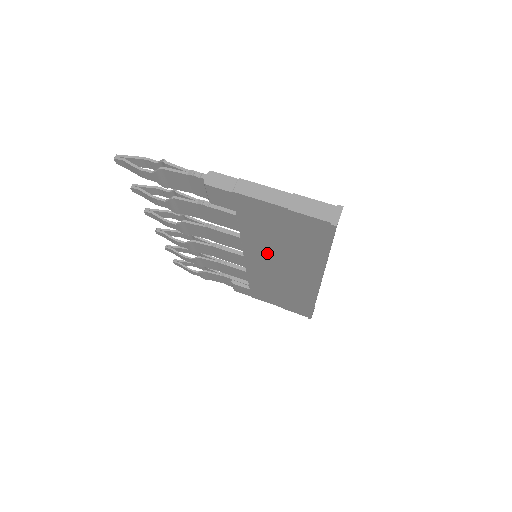
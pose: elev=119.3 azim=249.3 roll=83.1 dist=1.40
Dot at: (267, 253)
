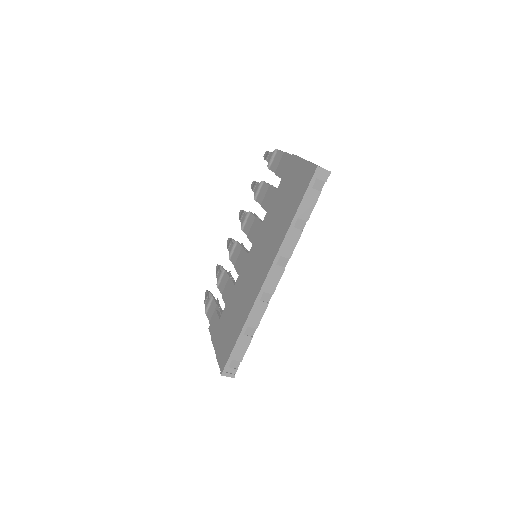
Dot at: (266, 235)
